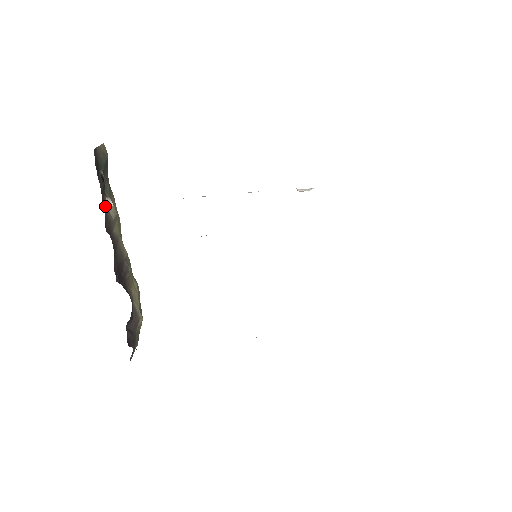
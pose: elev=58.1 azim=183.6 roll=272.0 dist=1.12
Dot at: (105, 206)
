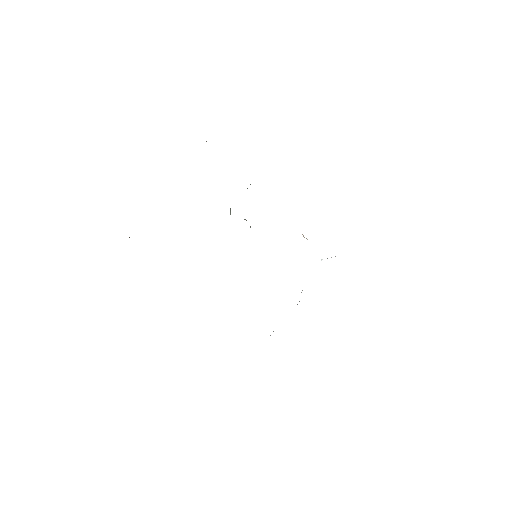
Dot at: occluded
